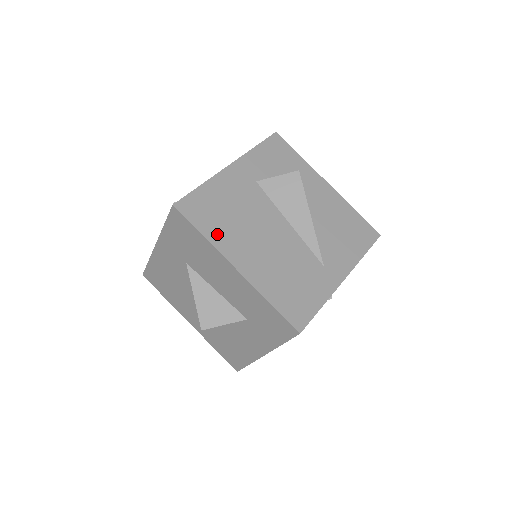
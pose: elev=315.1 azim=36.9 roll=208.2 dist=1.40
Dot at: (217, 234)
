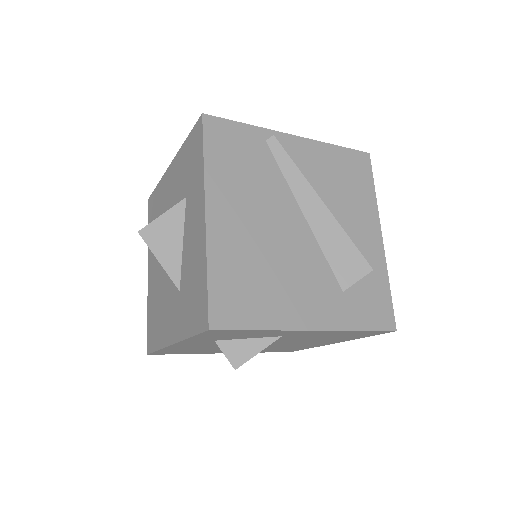
Dot at: occluded
